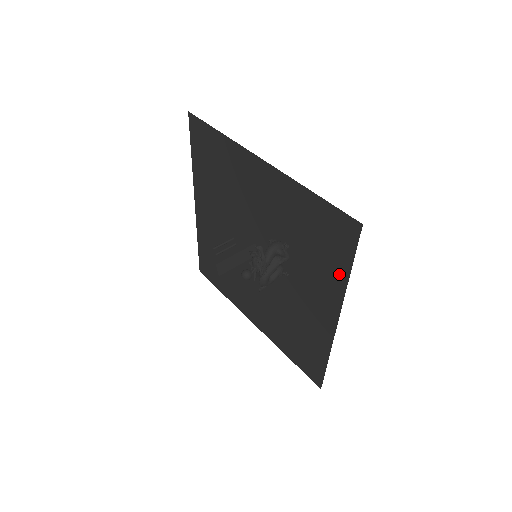
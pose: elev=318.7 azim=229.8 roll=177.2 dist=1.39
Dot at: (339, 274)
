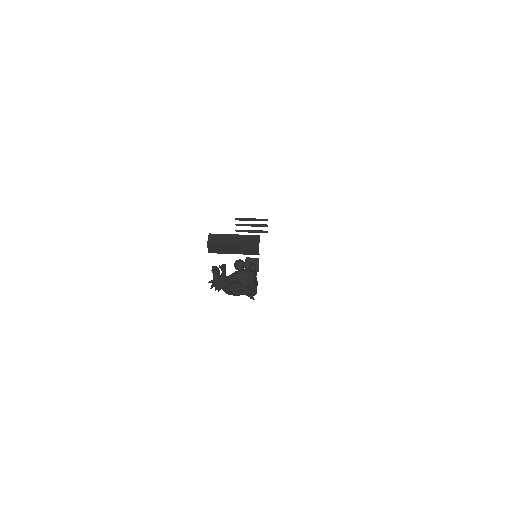
Dot at: occluded
